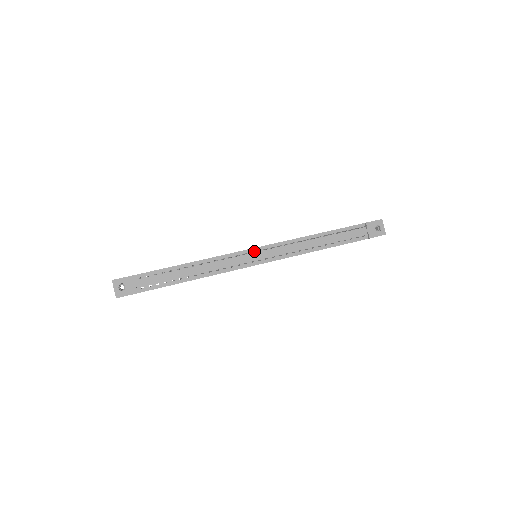
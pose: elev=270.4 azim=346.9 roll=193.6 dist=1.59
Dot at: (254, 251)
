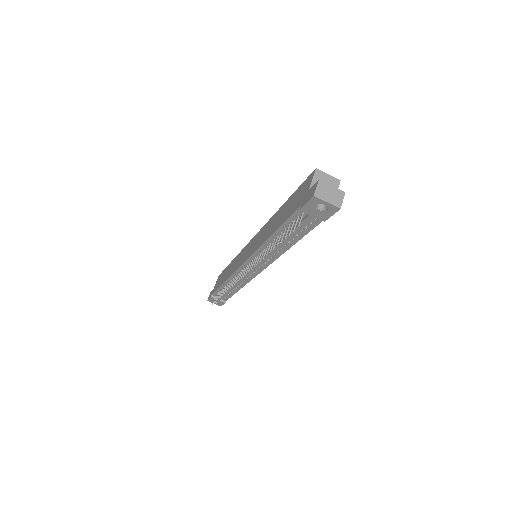
Dot at: (245, 266)
